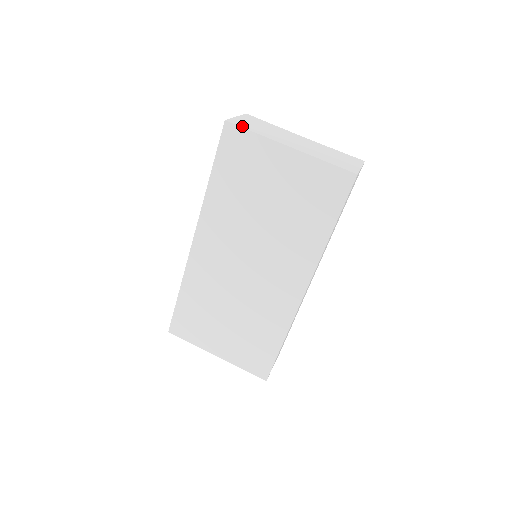
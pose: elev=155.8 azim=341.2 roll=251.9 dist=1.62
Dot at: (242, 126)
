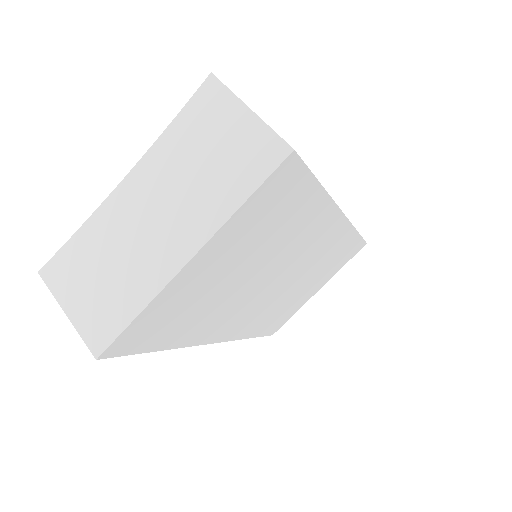
Dot at: (114, 331)
